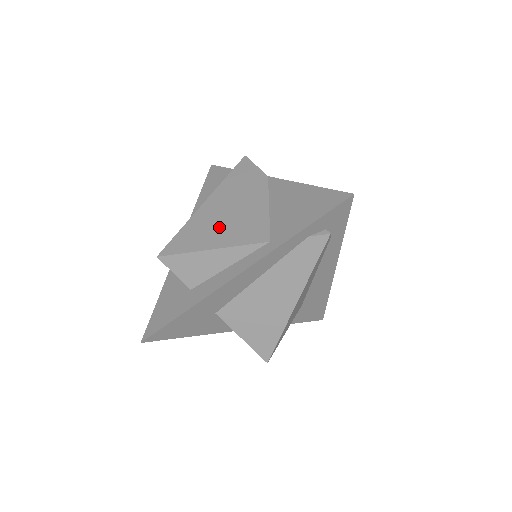
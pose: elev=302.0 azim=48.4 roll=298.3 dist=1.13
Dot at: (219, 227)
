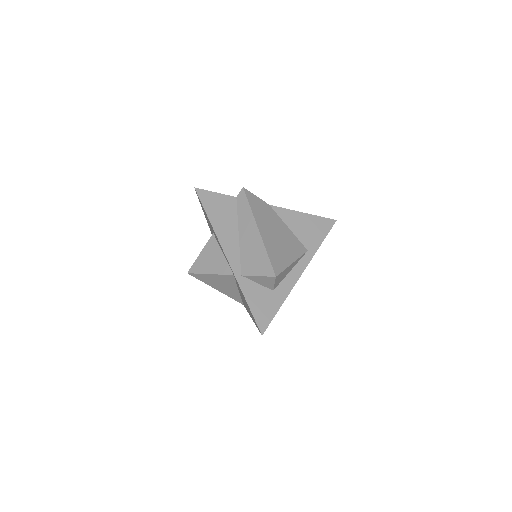
Dot at: (282, 247)
